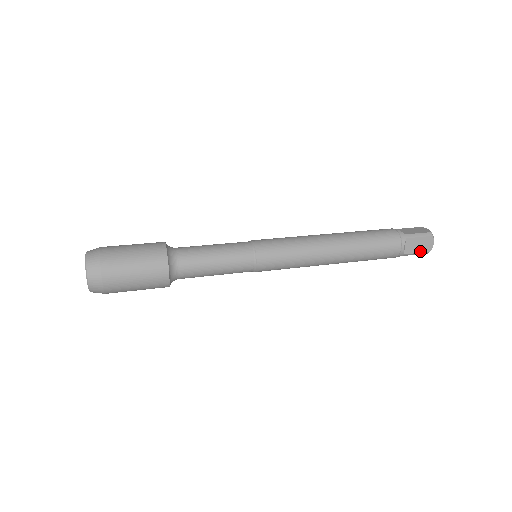
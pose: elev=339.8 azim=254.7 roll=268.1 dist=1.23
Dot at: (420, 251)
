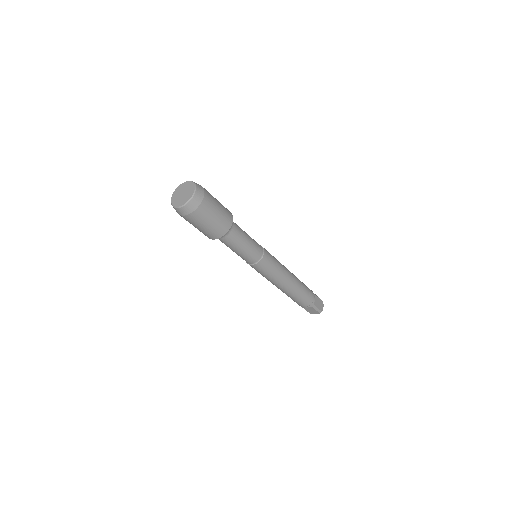
Dot at: (319, 308)
